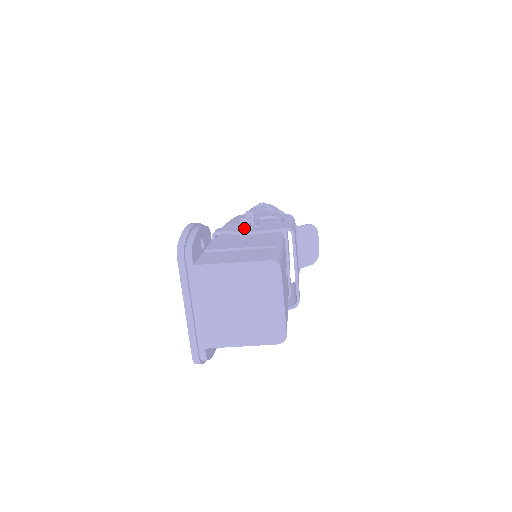
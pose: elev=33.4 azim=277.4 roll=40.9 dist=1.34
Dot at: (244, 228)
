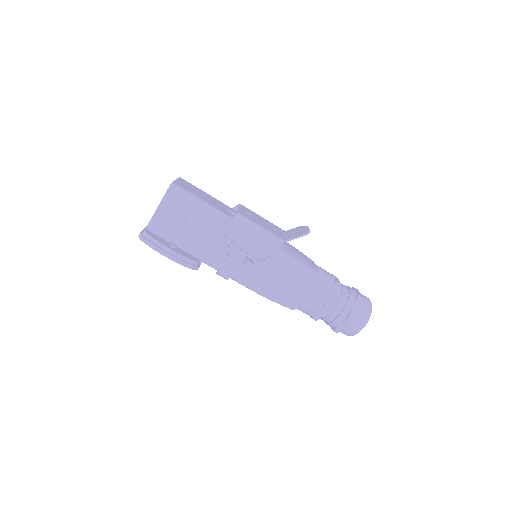
Dot at: occluded
